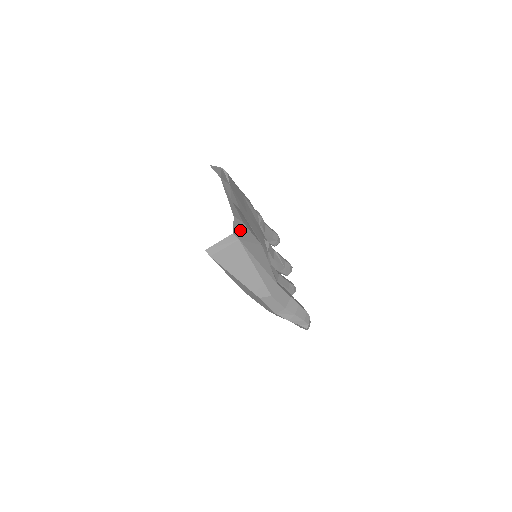
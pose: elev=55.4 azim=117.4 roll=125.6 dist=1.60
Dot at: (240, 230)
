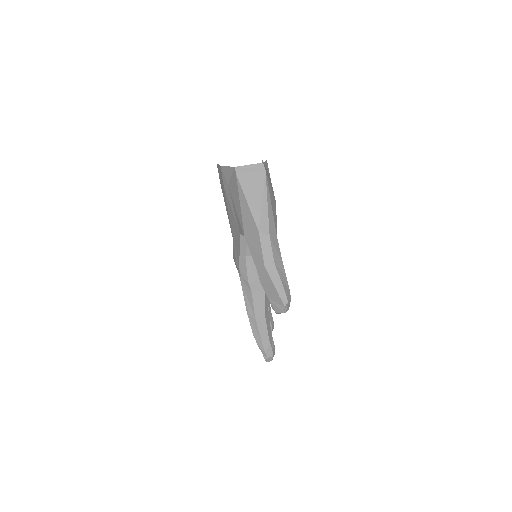
Dot at: (267, 171)
